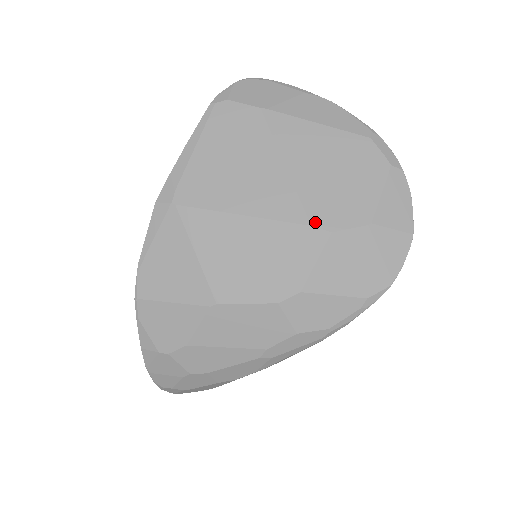
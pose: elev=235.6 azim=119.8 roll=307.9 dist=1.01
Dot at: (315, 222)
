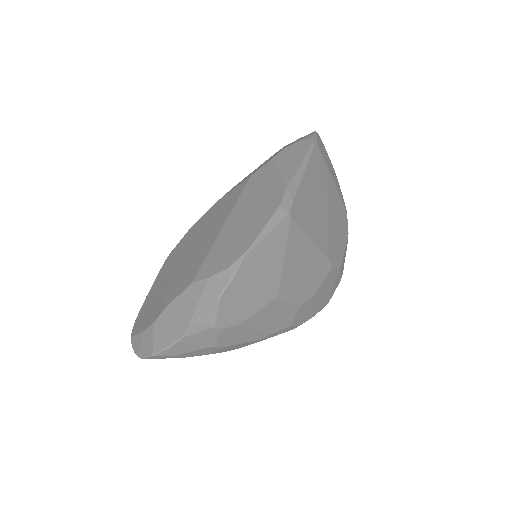
Dot at: (330, 258)
